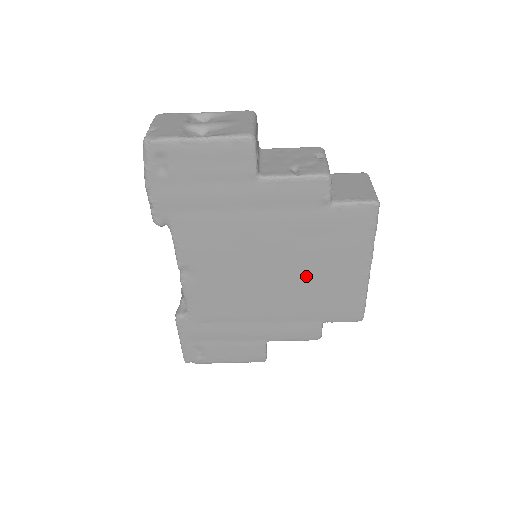
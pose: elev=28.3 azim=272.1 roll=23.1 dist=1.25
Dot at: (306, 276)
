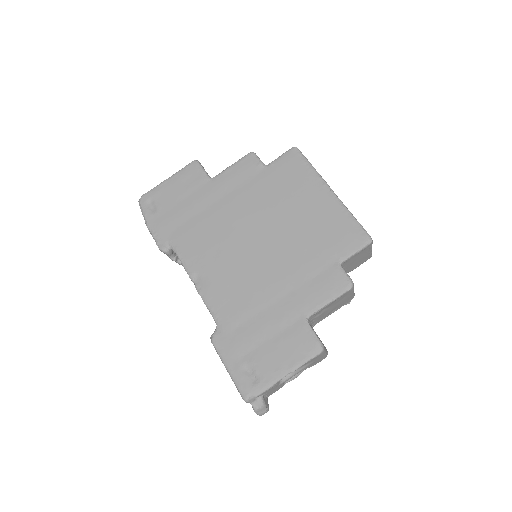
Dot at: (289, 226)
